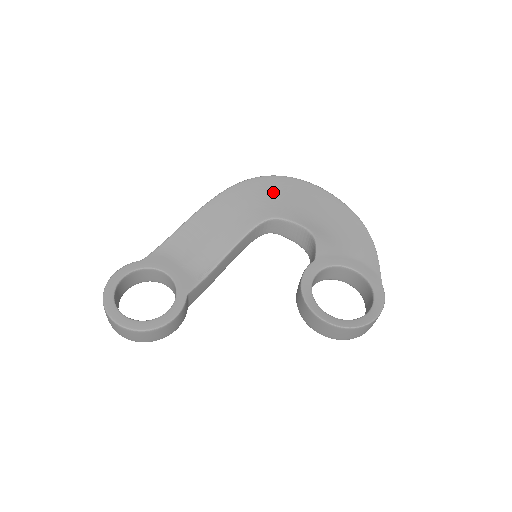
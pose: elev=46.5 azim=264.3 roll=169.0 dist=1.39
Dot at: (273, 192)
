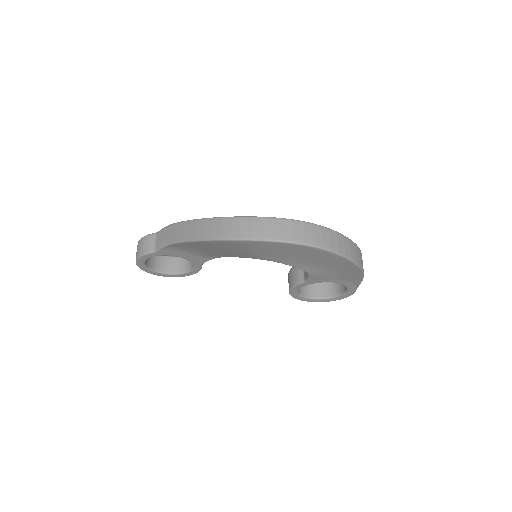
Dot at: (272, 251)
